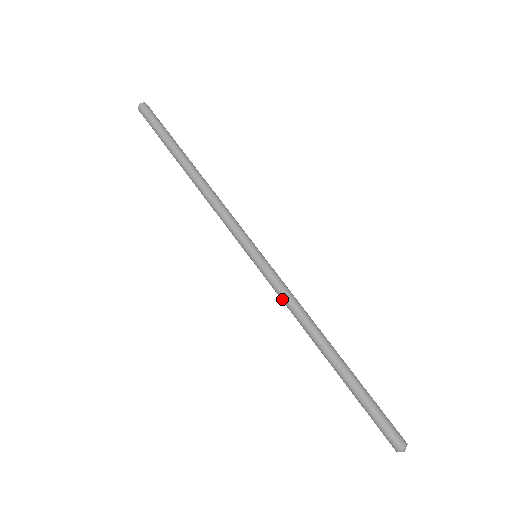
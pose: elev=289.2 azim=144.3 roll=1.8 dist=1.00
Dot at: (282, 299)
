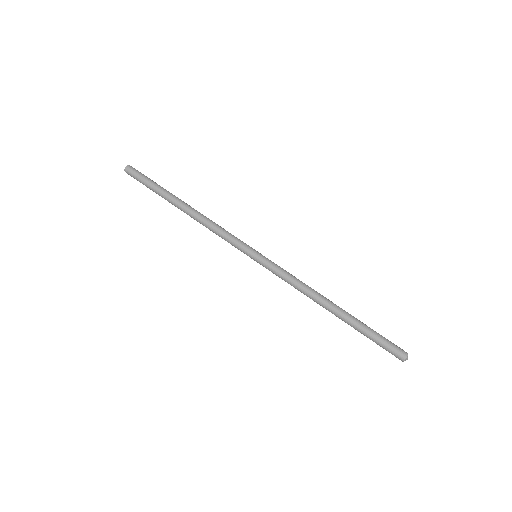
Dot at: (286, 281)
